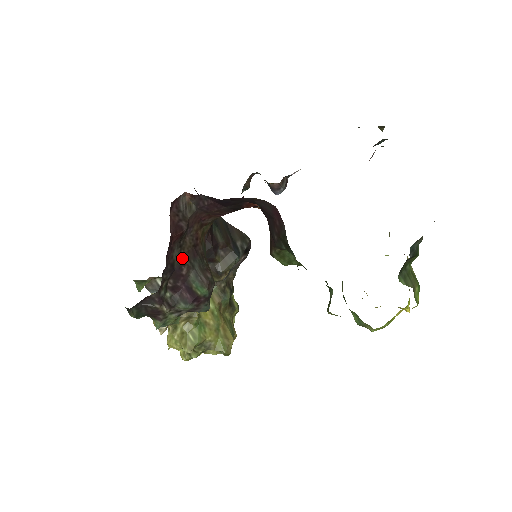
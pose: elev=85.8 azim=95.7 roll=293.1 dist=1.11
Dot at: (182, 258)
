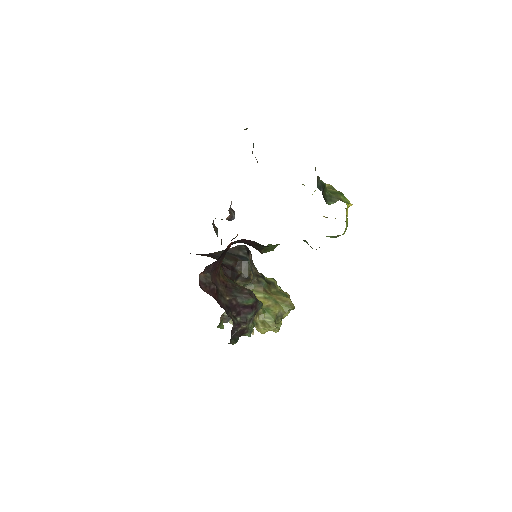
Dot at: (227, 299)
